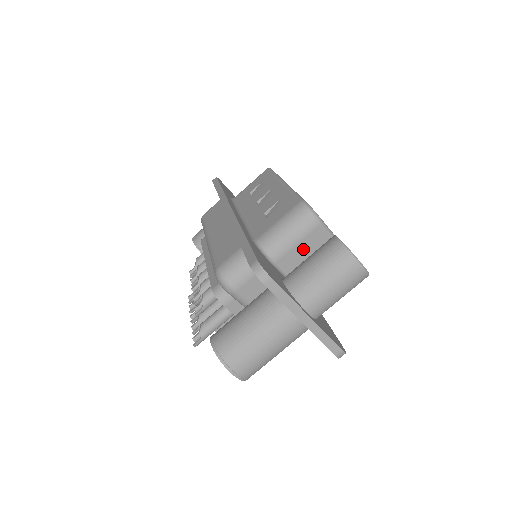
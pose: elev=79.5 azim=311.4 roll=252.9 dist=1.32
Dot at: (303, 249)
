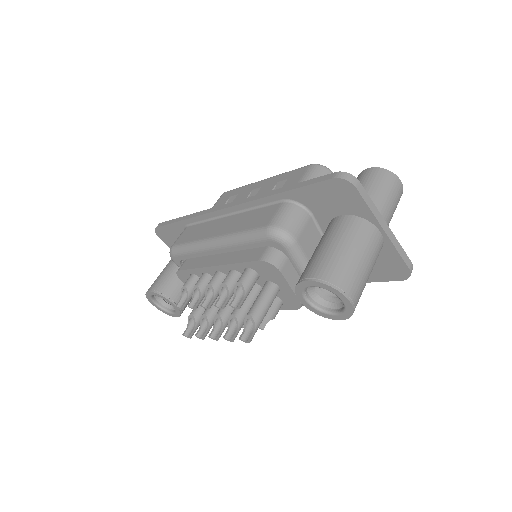
Dot at: occluded
